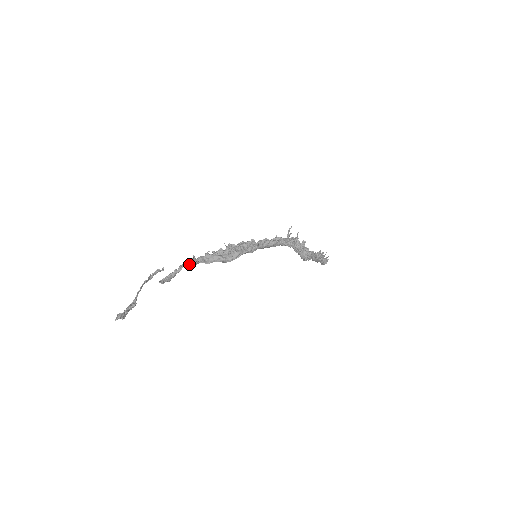
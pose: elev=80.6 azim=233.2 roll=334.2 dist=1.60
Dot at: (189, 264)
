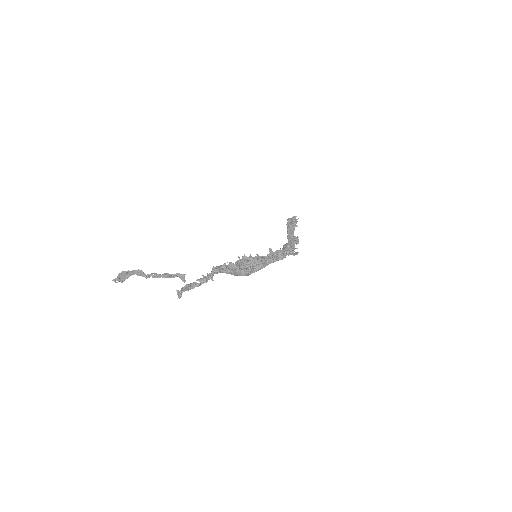
Dot at: occluded
